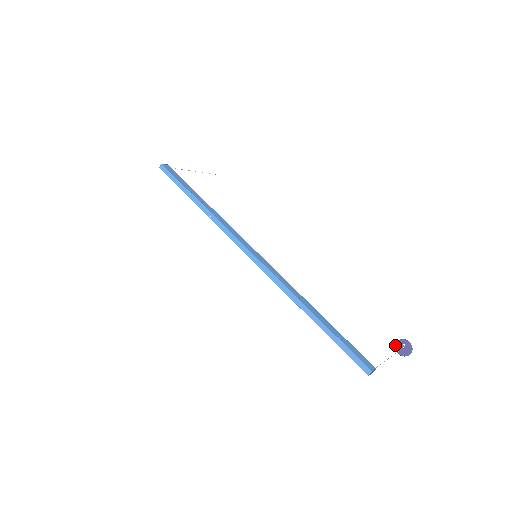
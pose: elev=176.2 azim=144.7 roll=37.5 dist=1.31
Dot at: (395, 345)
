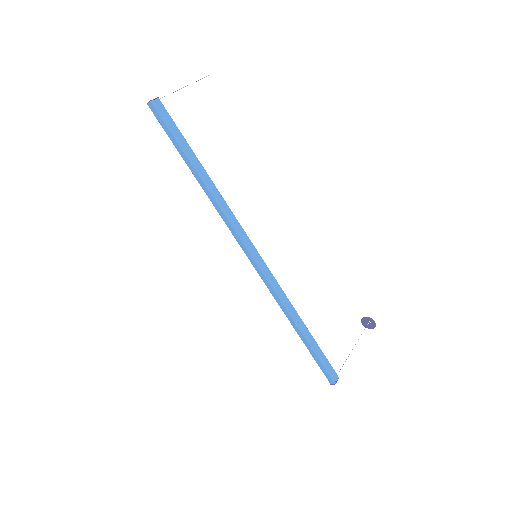
Dot at: (362, 318)
